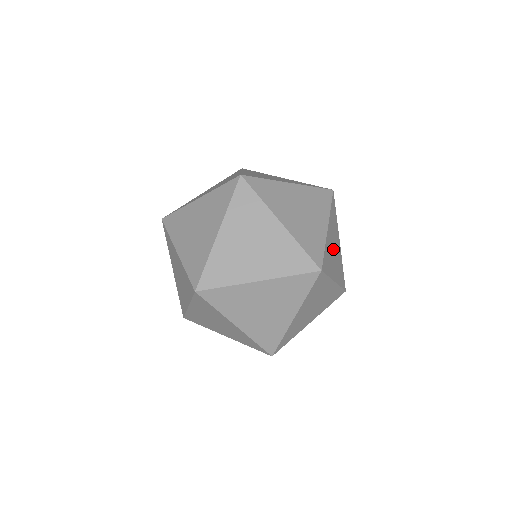
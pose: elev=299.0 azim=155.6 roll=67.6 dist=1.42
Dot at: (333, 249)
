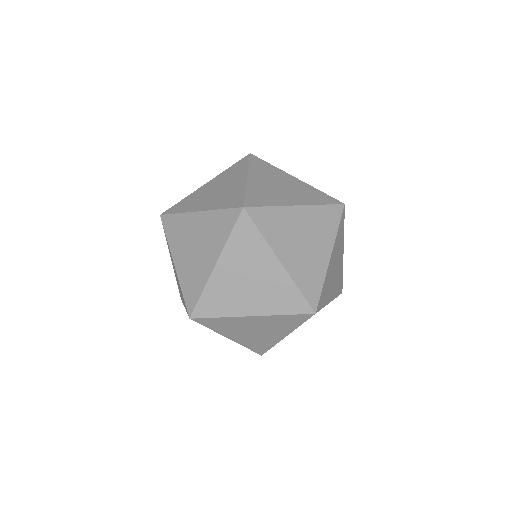
Dot at: (302, 246)
